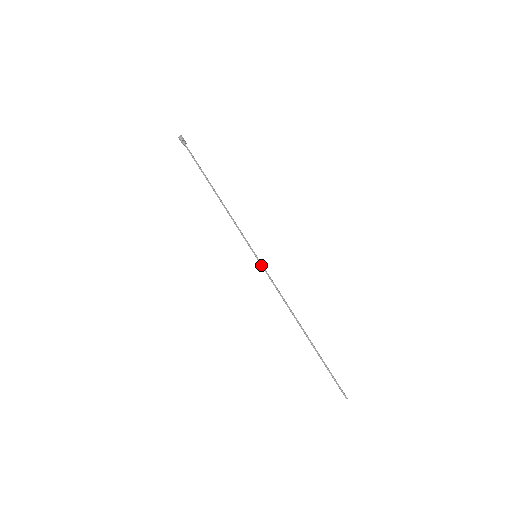
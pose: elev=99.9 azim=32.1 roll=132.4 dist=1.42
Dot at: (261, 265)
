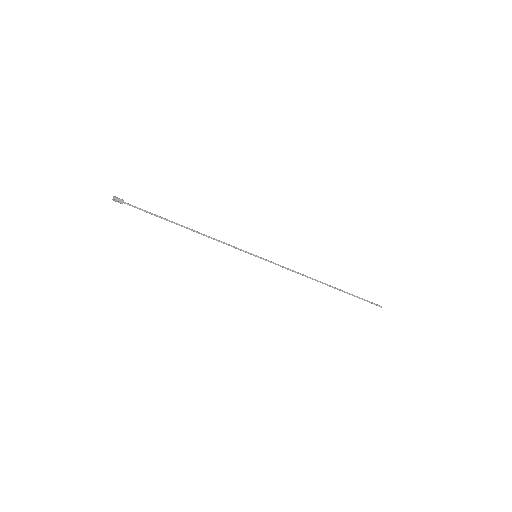
Dot at: (265, 260)
